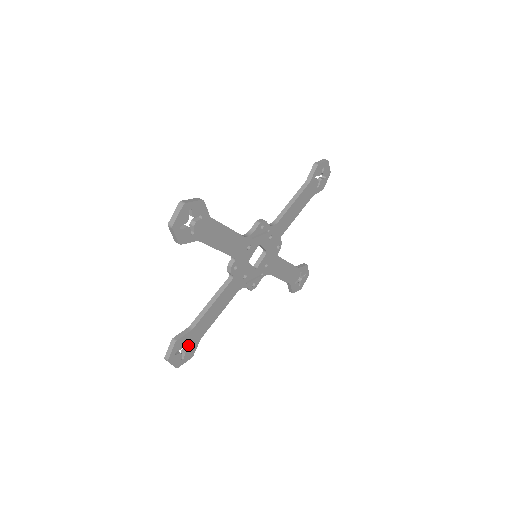
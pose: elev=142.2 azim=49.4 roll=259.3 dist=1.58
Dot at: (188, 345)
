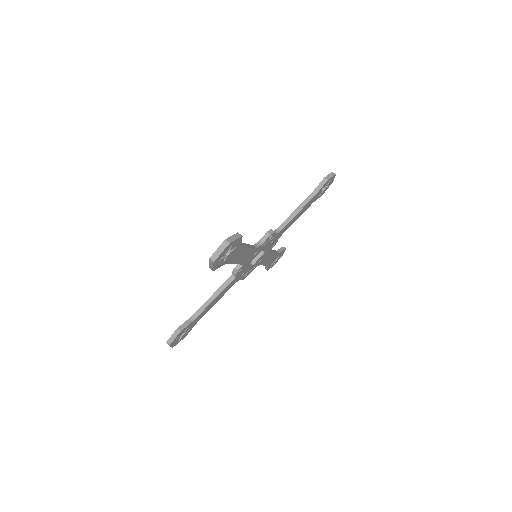
Dot at: (186, 331)
